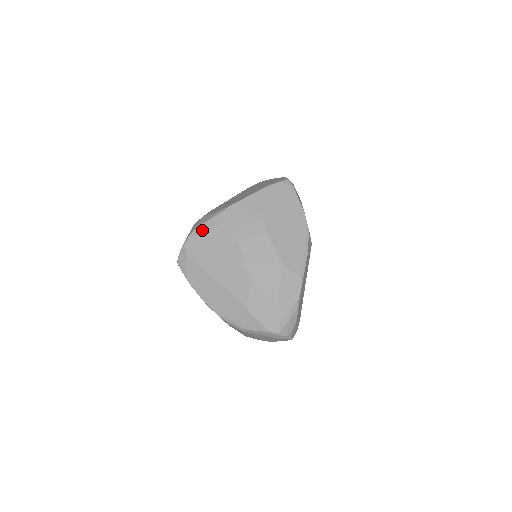
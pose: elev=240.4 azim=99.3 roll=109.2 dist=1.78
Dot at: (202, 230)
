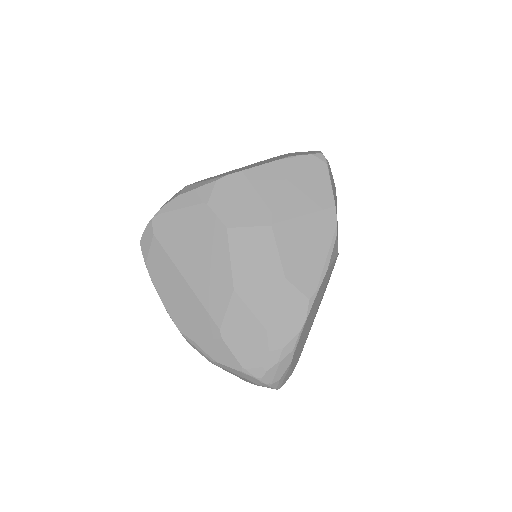
Dot at: (180, 203)
